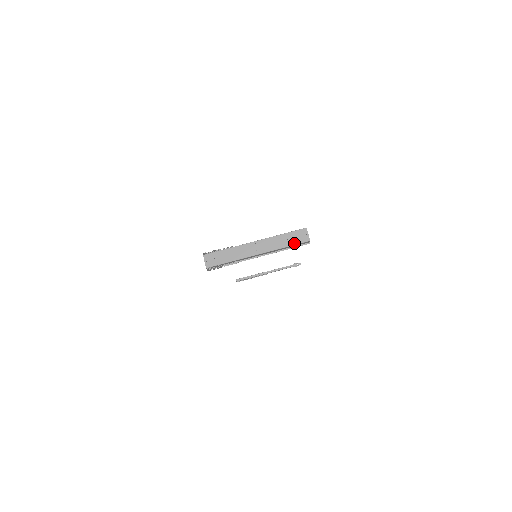
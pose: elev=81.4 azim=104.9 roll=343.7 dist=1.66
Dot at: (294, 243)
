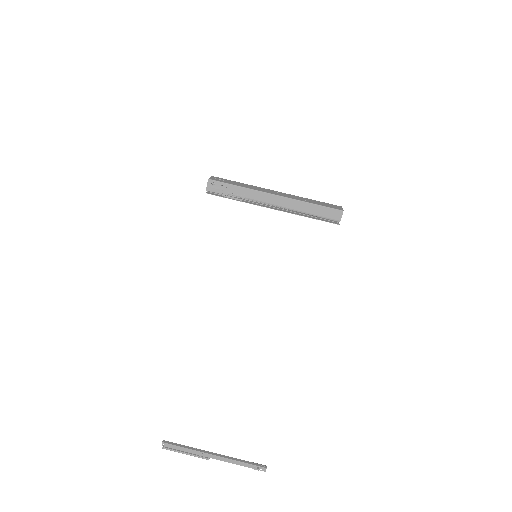
Dot at: (323, 205)
